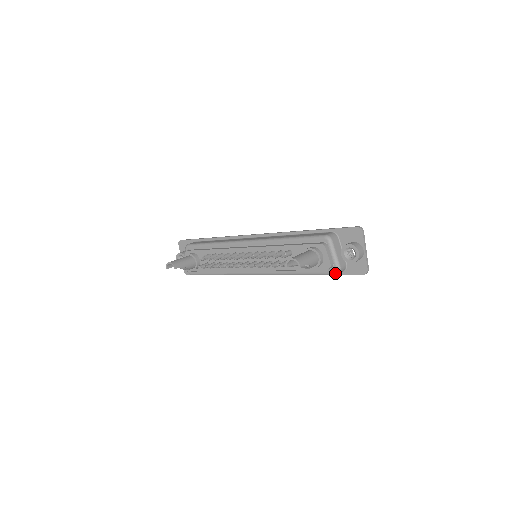
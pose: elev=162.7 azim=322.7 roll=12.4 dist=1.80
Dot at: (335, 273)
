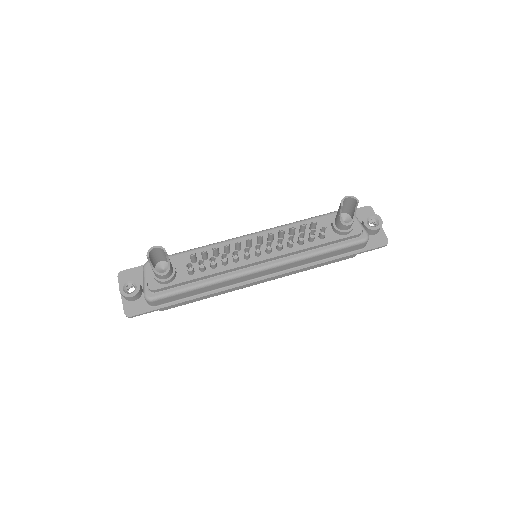
Dot at: (366, 239)
